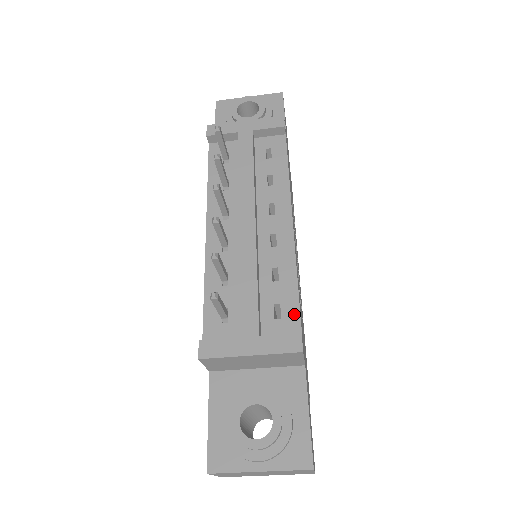
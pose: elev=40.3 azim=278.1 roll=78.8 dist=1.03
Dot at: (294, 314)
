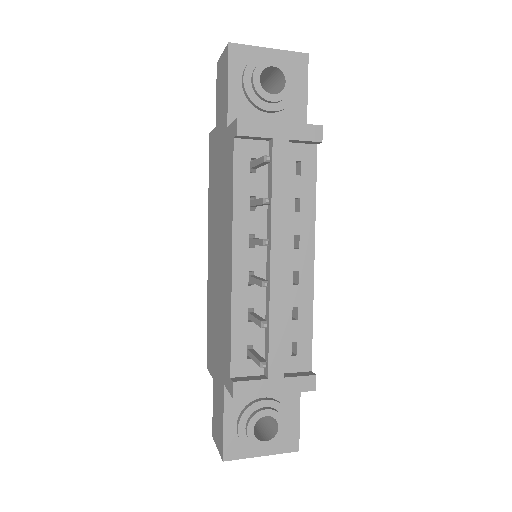
Dot at: (307, 351)
